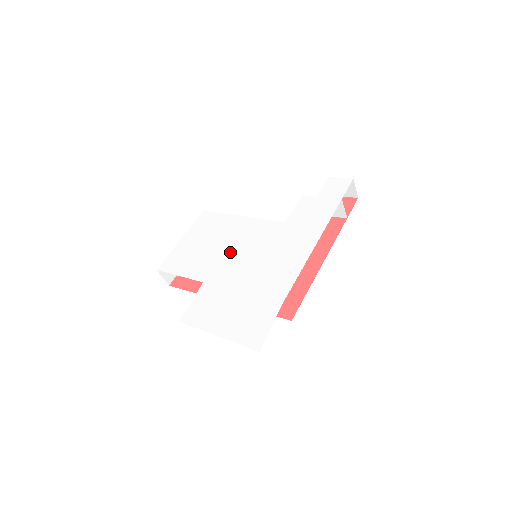
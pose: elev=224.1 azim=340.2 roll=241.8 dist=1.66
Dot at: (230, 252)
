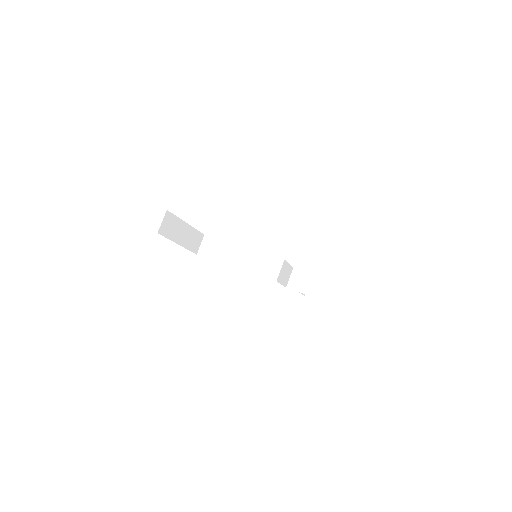
Dot at: occluded
